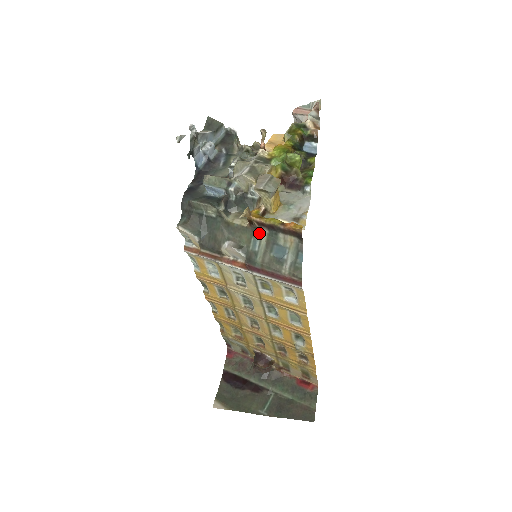
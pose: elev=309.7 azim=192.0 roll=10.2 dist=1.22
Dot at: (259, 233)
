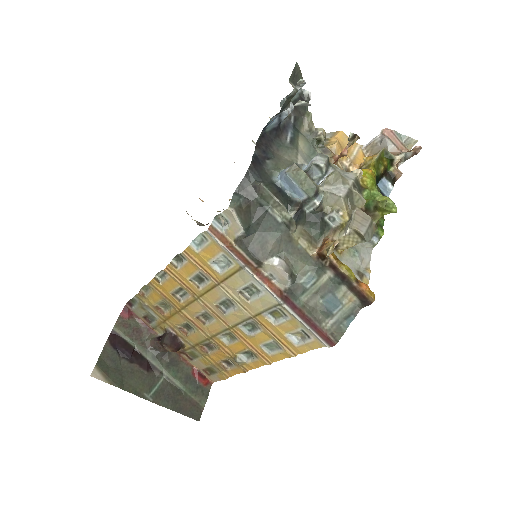
Dot at: (321, 271)
